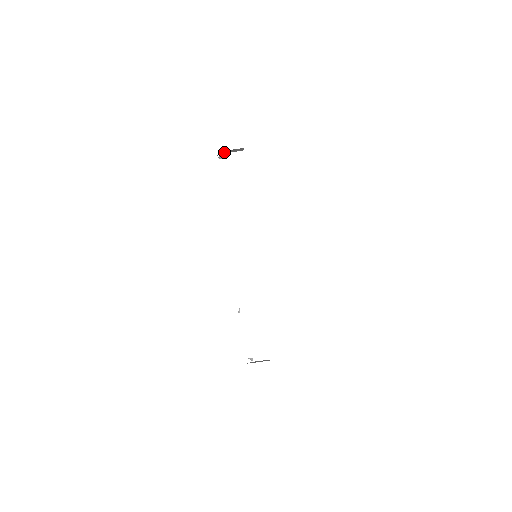
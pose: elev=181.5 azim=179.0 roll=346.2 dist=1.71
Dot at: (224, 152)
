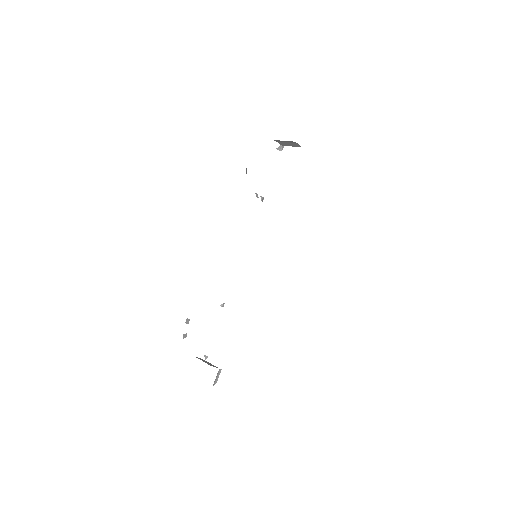
Dot at: (283, 144)
